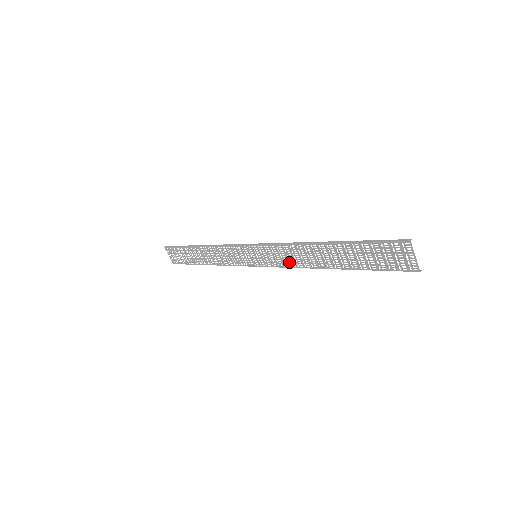
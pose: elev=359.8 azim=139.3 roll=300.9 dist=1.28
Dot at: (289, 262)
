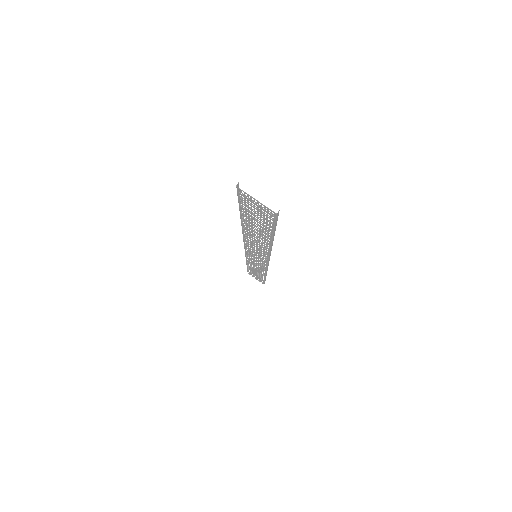
Dot at: occluded
